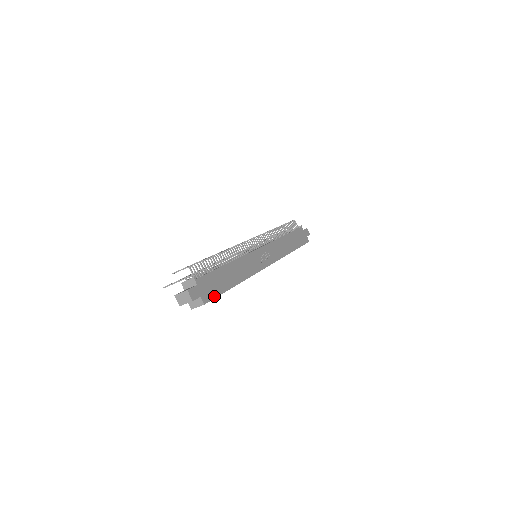
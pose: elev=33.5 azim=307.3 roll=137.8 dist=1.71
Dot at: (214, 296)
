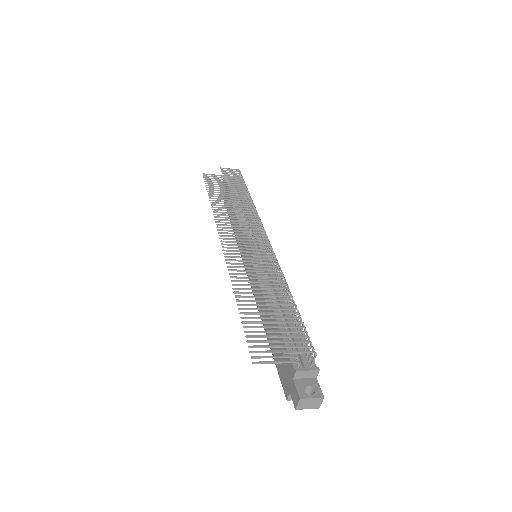
Dot at: occluded
